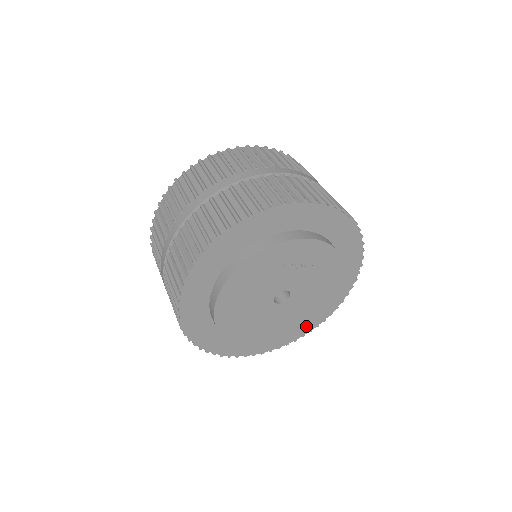
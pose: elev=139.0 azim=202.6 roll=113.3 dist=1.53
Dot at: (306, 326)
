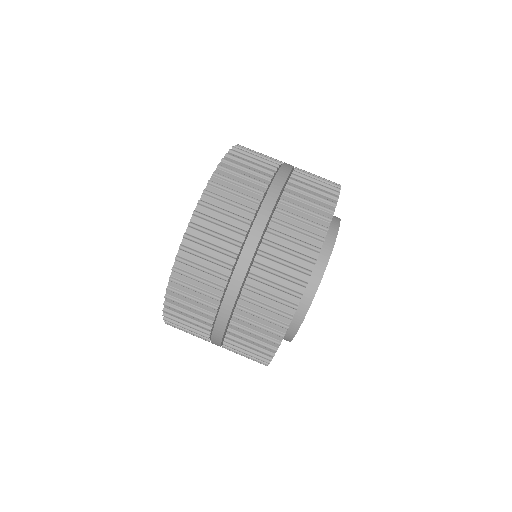
Dot at: occluded
